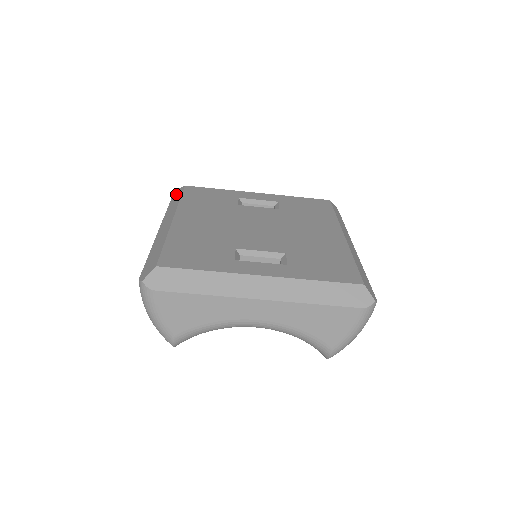
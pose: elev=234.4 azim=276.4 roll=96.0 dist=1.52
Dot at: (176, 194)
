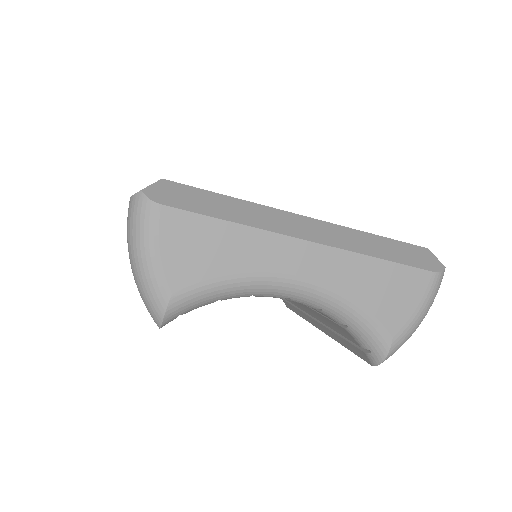
Dot at: occluded
